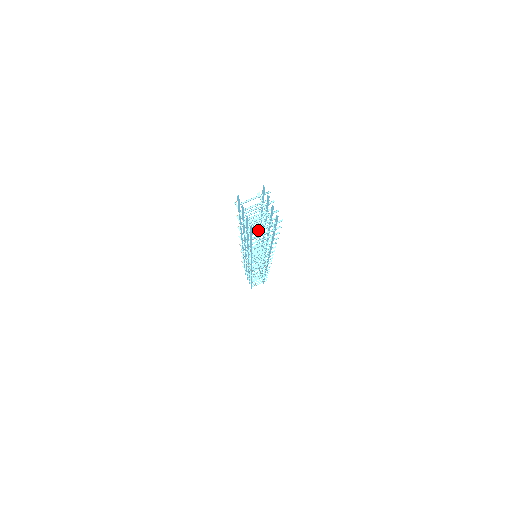
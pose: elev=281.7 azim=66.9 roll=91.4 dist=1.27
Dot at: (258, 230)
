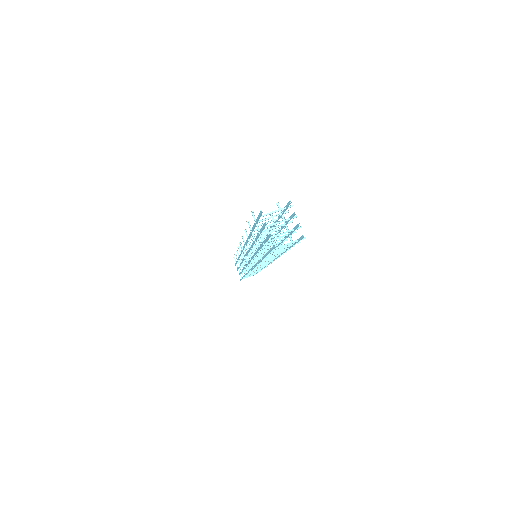
Dot at: (278, 247)
